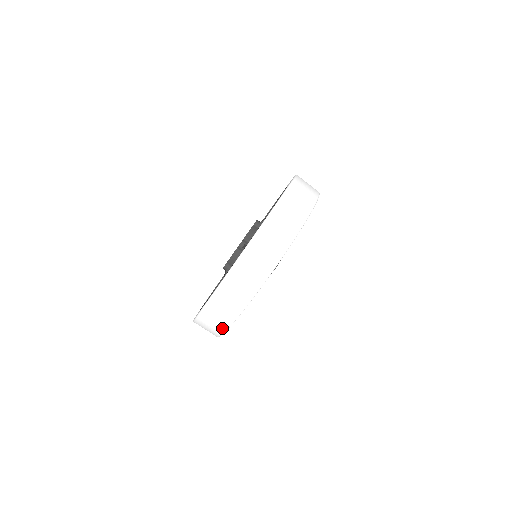
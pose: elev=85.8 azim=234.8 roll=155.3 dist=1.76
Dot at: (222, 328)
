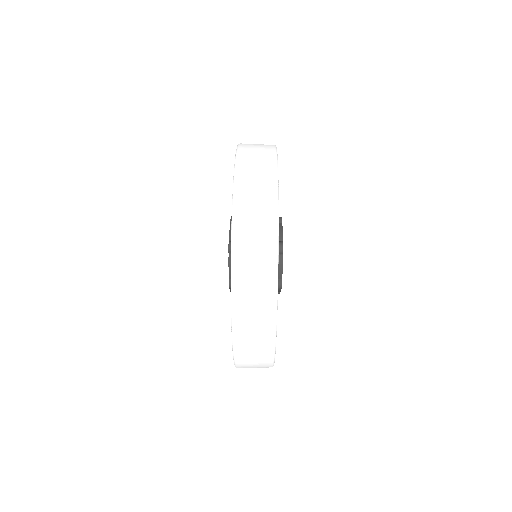
Dot at: (269, 344)
